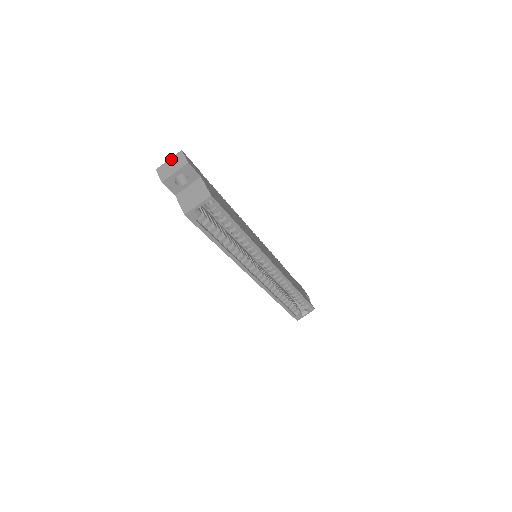
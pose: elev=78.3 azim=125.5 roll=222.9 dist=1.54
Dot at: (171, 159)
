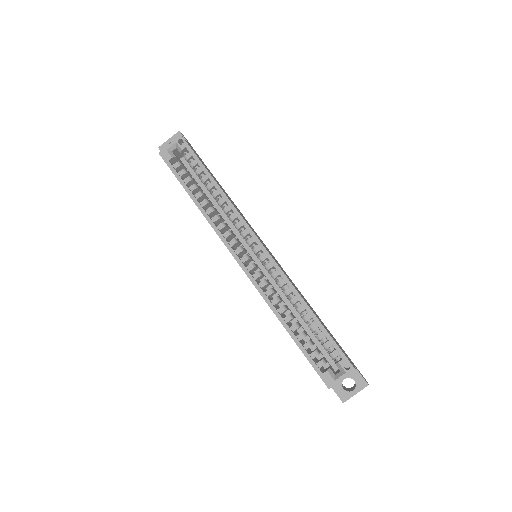
Dot at: occluded
